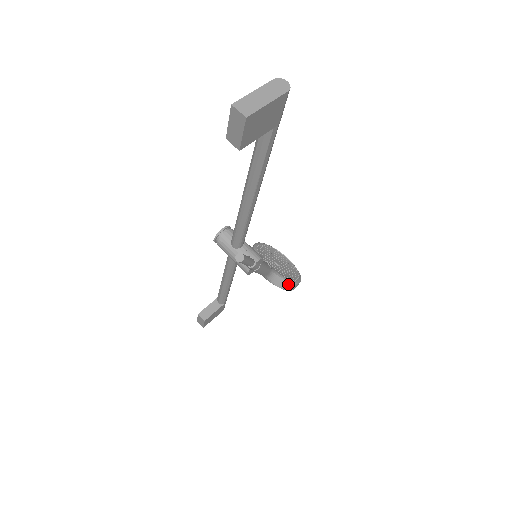
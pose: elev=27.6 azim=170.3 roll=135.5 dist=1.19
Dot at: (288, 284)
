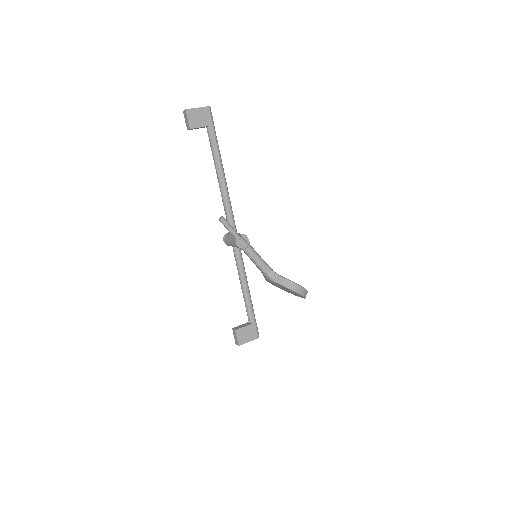
Dot at: (287, 281)
